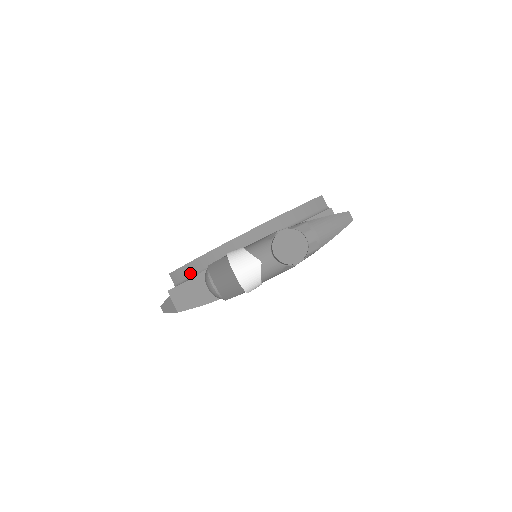
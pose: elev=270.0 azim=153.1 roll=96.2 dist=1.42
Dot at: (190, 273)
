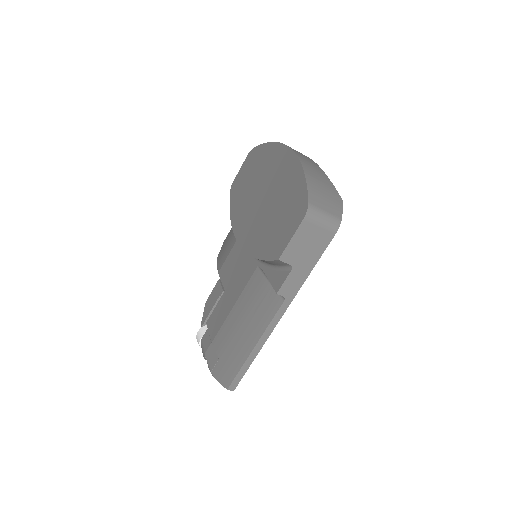
Dot at: occluded
